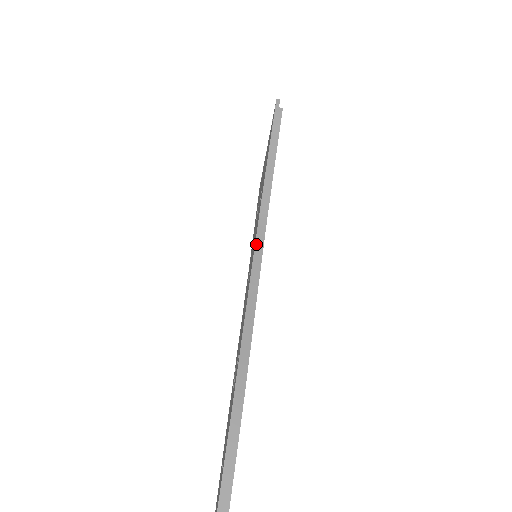
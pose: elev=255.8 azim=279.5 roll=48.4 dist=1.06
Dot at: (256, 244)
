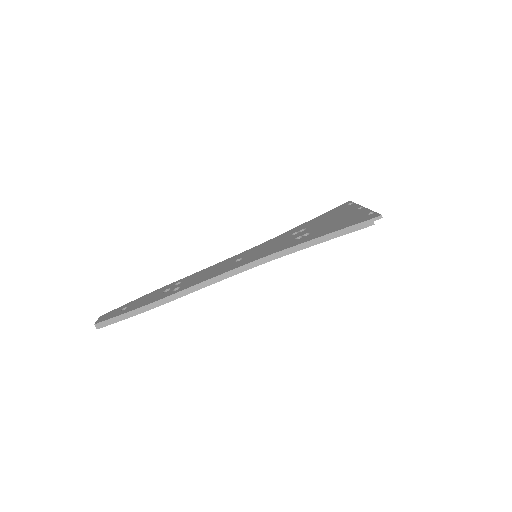
Dot at: (250, 263)
